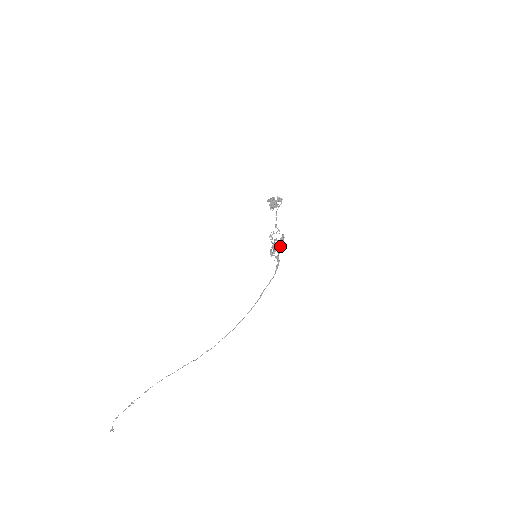
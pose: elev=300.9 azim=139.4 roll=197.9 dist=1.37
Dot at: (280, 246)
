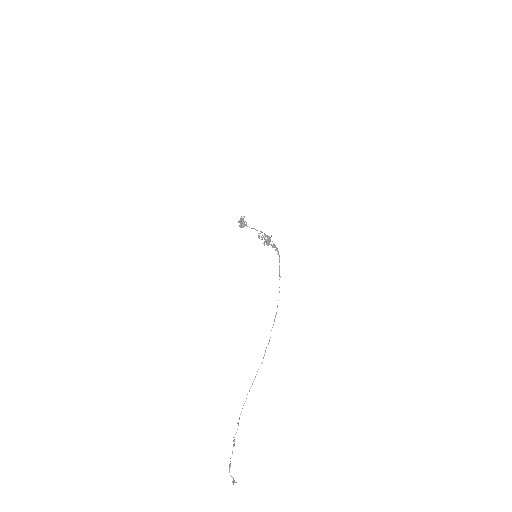
Dot at: (270, 237)
